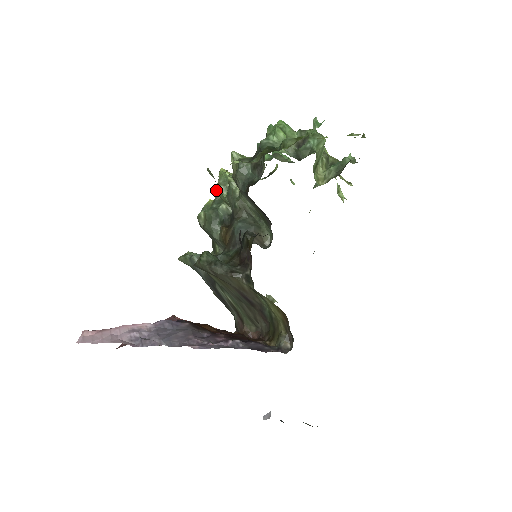
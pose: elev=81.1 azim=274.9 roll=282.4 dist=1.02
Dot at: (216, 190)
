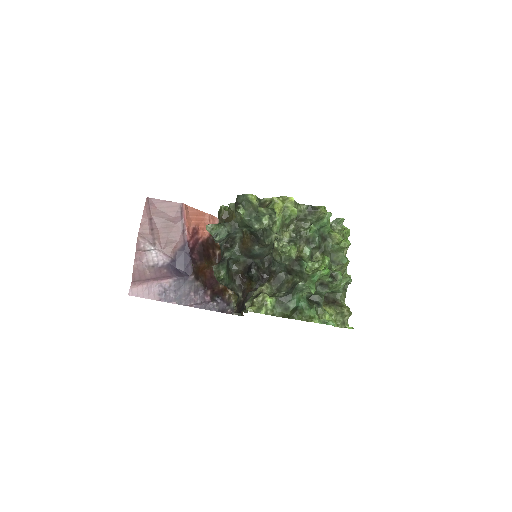
Dot at: (246, 308)
